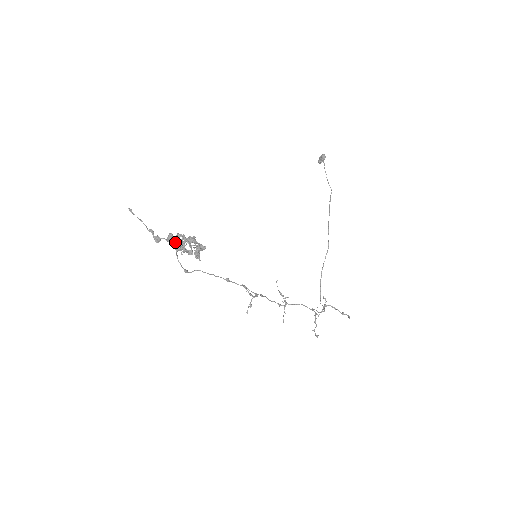
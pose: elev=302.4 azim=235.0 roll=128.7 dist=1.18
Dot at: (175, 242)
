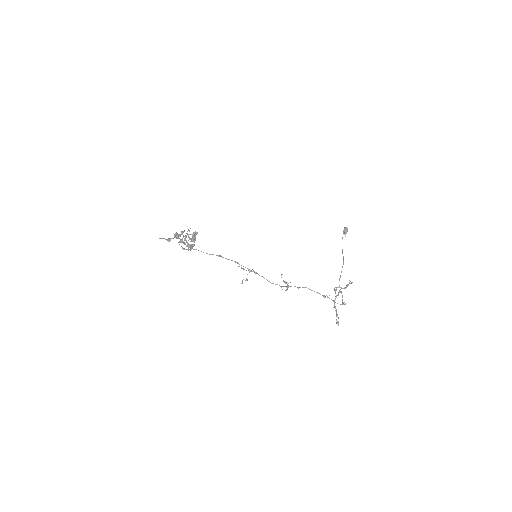
Dot at: (179, 236)
